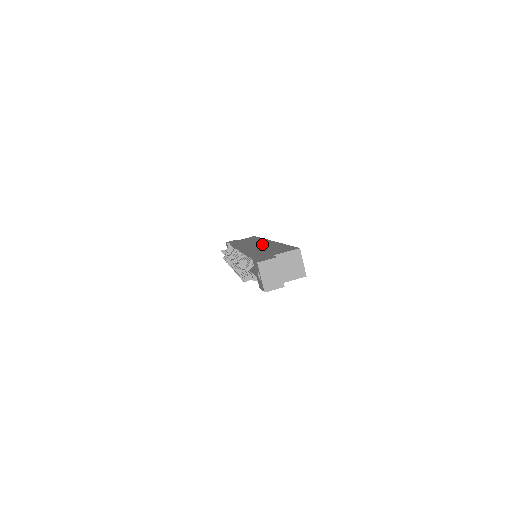
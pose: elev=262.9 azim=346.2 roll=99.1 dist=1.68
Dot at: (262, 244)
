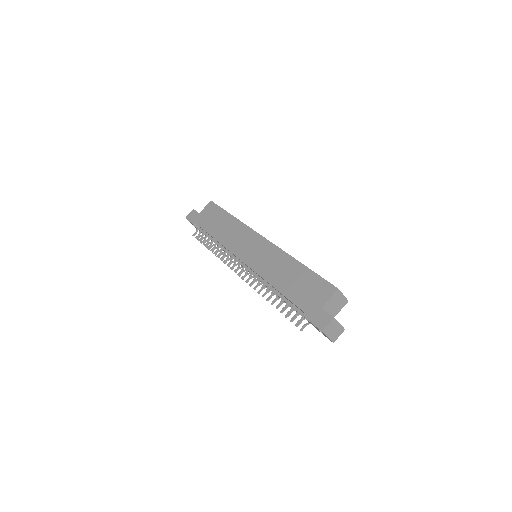
Dot at: (263, 251)
